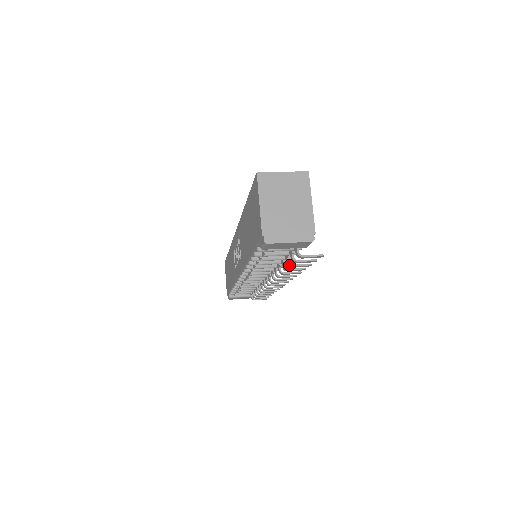
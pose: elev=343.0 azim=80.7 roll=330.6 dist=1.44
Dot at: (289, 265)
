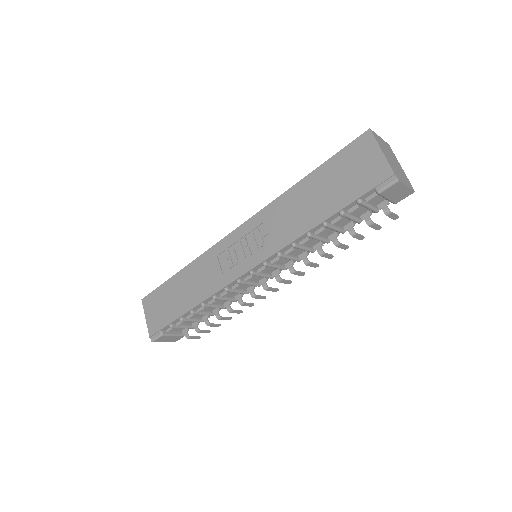
Dot at: (354, 233)
